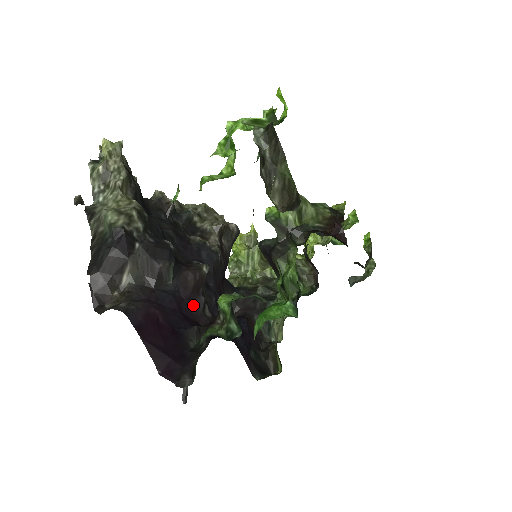
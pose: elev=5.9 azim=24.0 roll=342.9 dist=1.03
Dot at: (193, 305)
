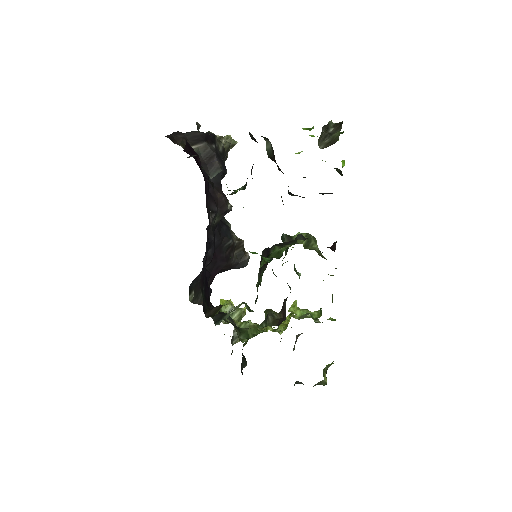
Dot at: (210, 200)
